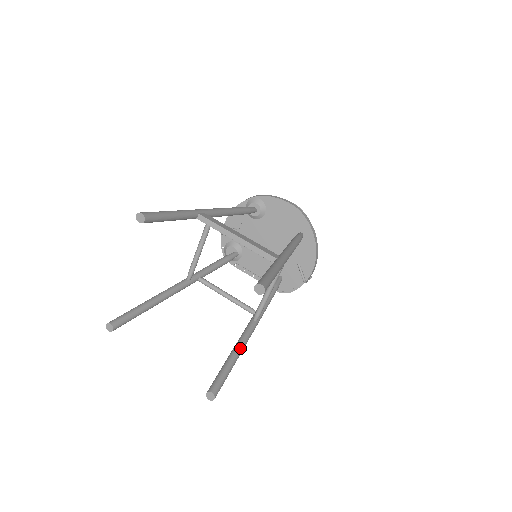
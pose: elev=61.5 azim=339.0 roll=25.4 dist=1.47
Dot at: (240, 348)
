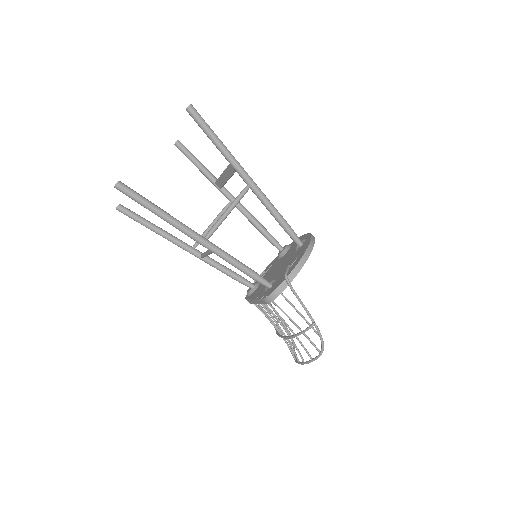
Dot at: occluded
